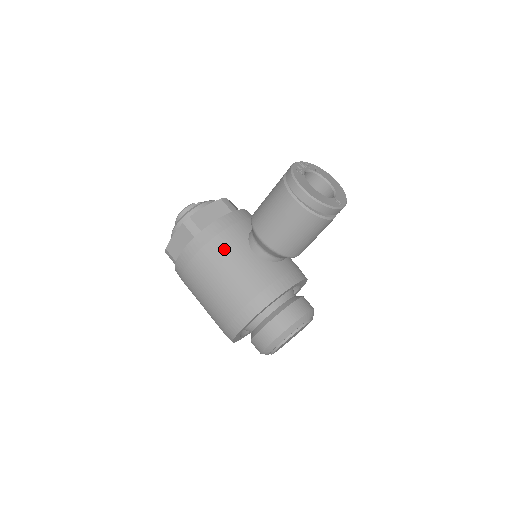
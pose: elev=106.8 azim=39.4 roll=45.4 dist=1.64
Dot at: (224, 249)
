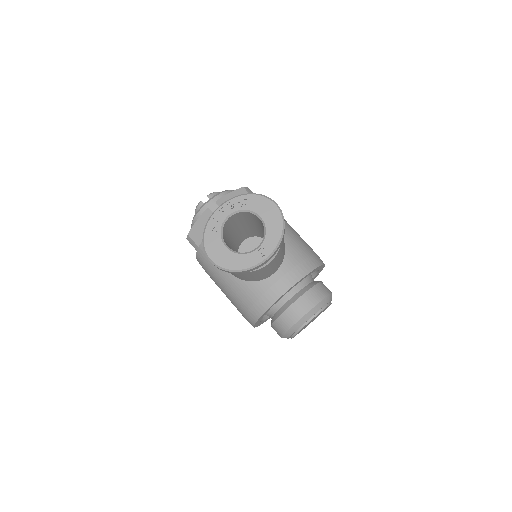
Dot at: (216, 267)
